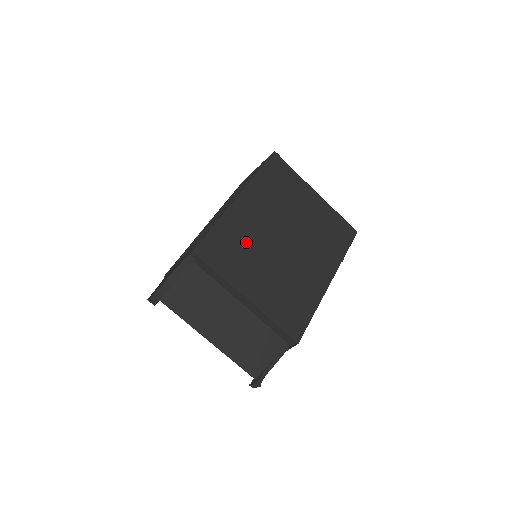
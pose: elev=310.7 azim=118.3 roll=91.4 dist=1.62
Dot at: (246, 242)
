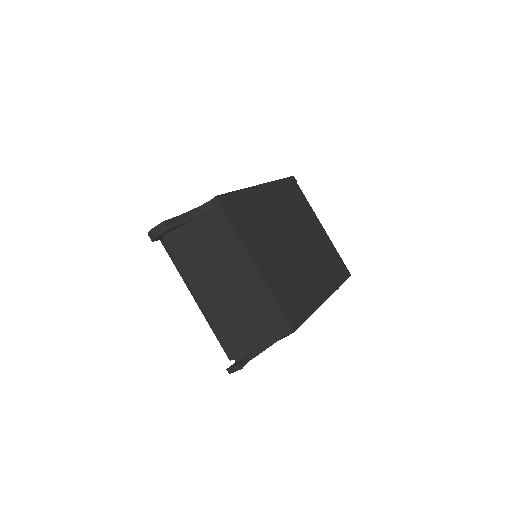
Dot at: (262, 221)
